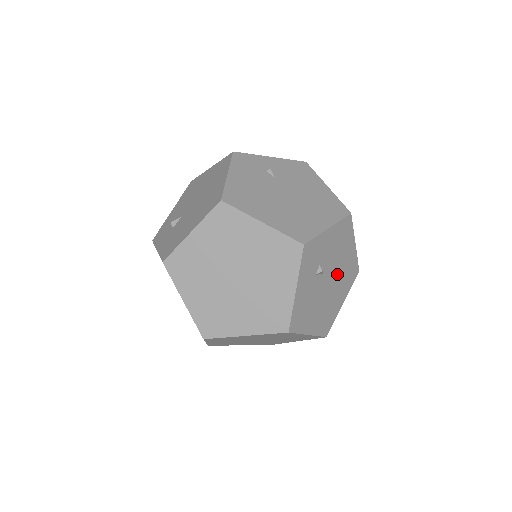
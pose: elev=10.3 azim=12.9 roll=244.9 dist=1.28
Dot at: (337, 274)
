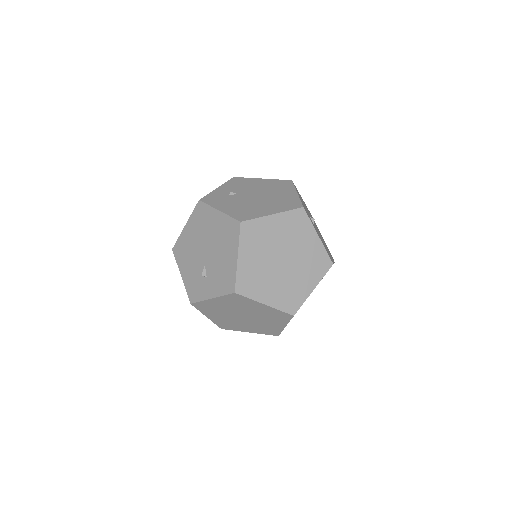
Dot at: occluded
